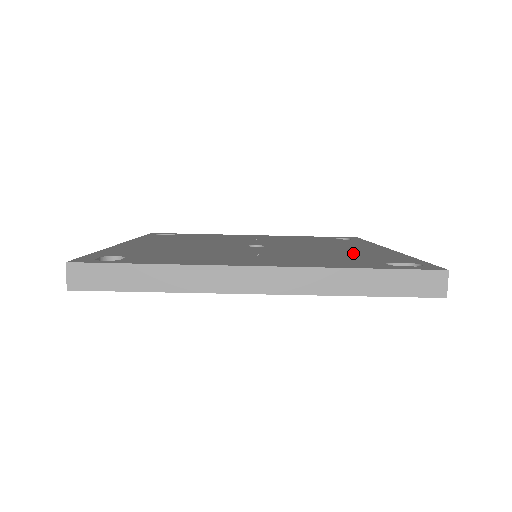
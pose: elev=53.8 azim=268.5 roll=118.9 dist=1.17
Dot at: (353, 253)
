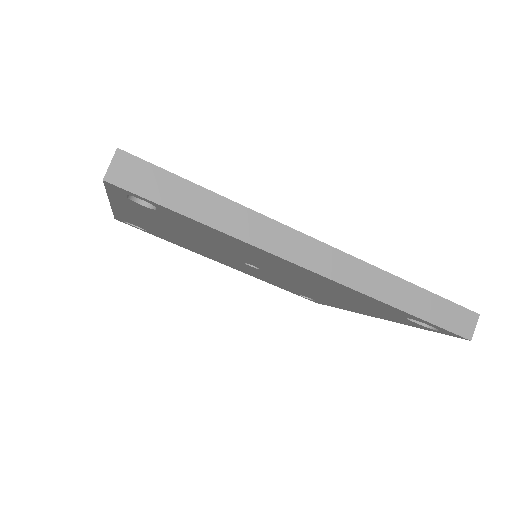
Dot at: occluded
